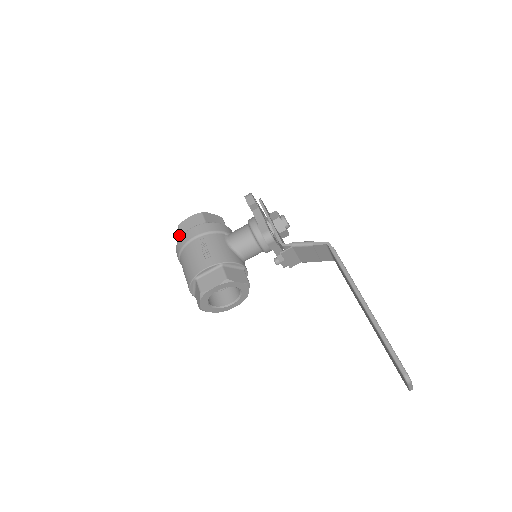
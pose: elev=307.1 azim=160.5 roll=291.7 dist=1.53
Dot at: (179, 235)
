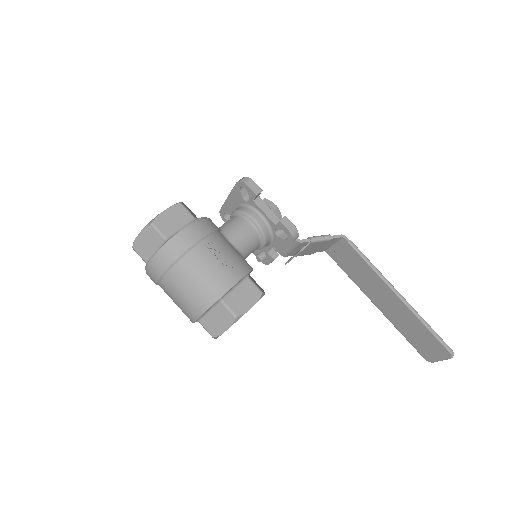
Dot at: (150, 238)
